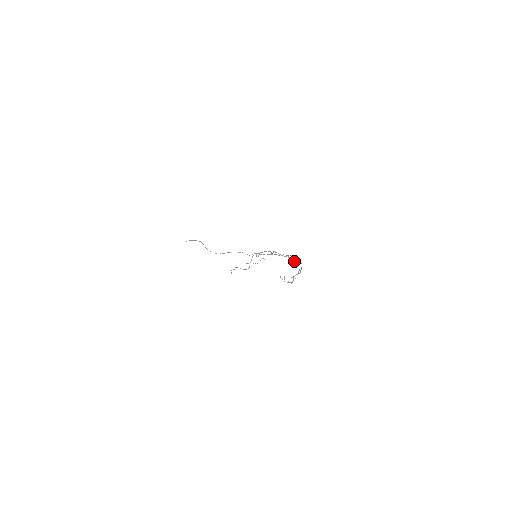
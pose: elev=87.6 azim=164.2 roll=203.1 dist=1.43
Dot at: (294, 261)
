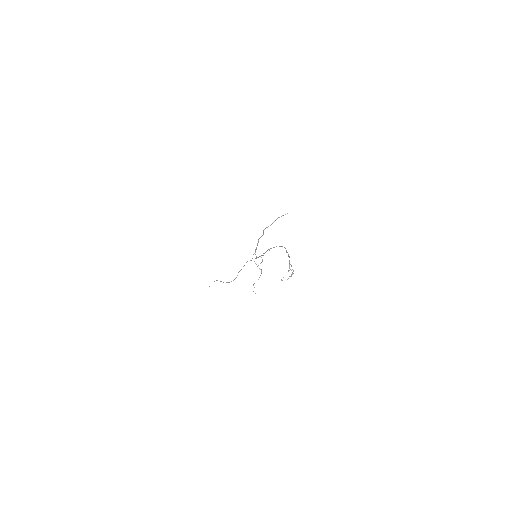
Dot at: occluded
